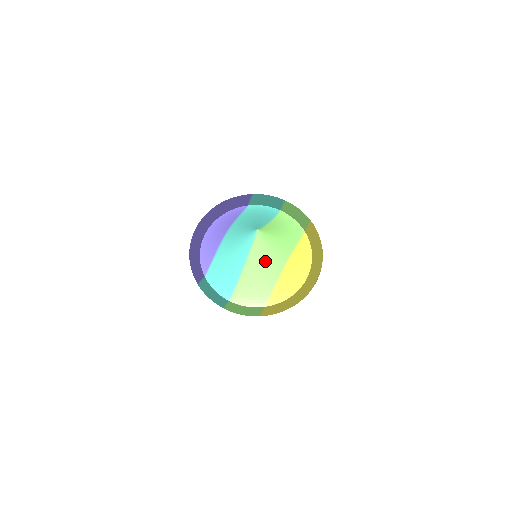
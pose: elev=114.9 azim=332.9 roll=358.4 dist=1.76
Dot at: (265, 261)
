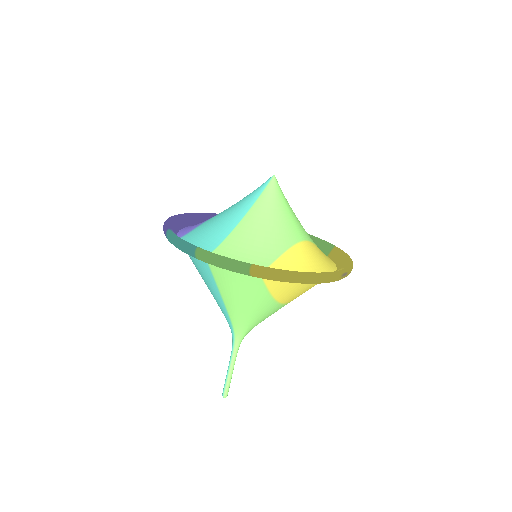
Dot at: (274, 218)
